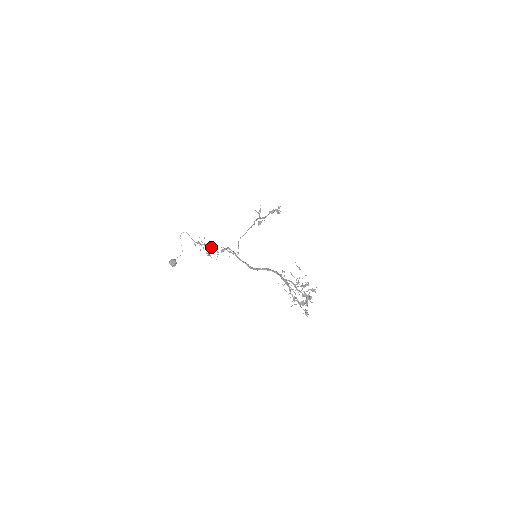
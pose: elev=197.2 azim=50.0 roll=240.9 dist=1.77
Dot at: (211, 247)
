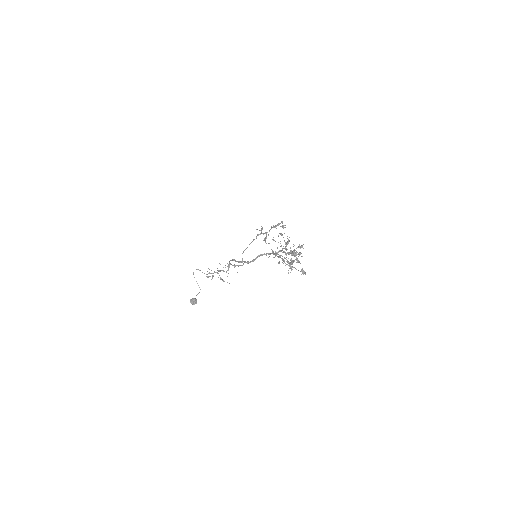
Dot at: (219, 271)
